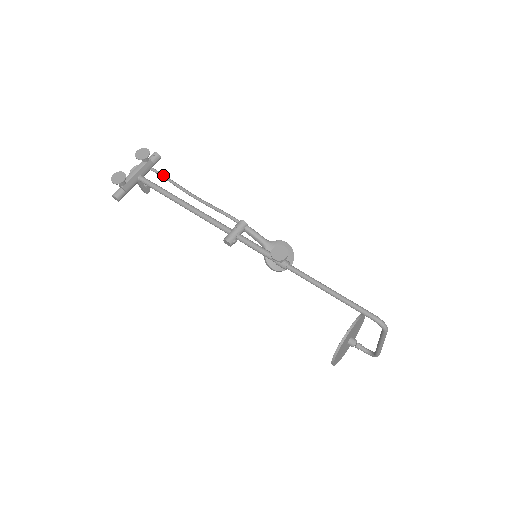
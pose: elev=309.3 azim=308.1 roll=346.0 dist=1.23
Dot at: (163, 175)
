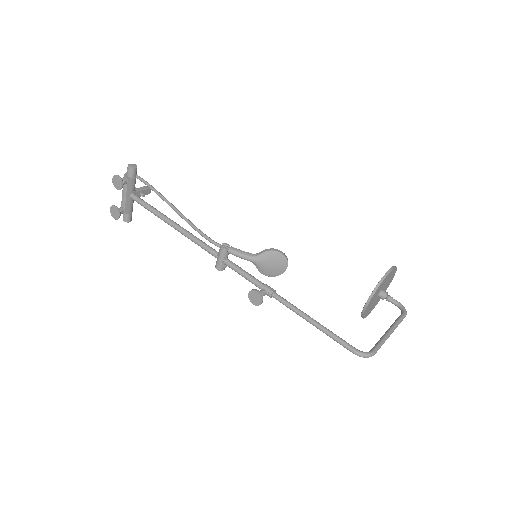
Dot at: (148, 186)
